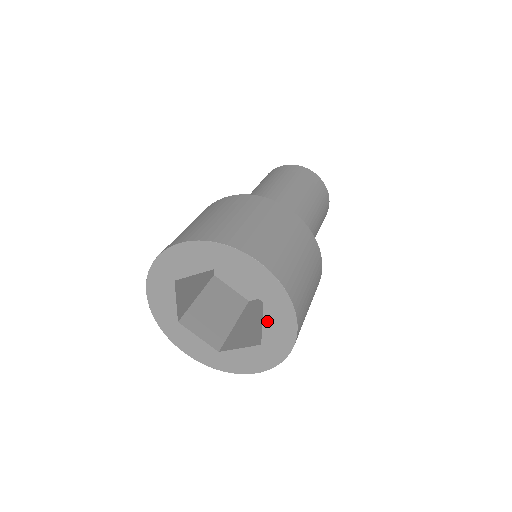
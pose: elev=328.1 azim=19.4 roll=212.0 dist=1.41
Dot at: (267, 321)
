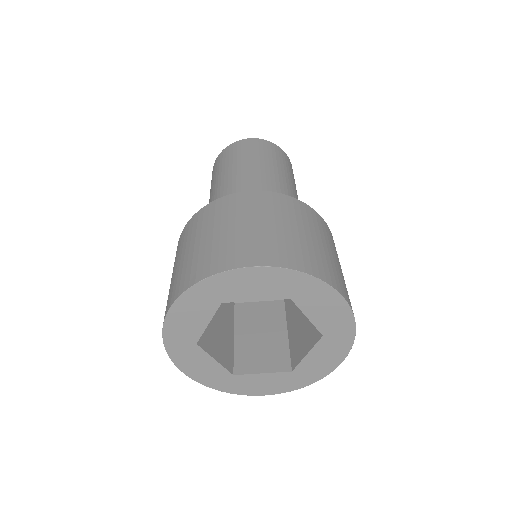
Dot at: (309, 312)
